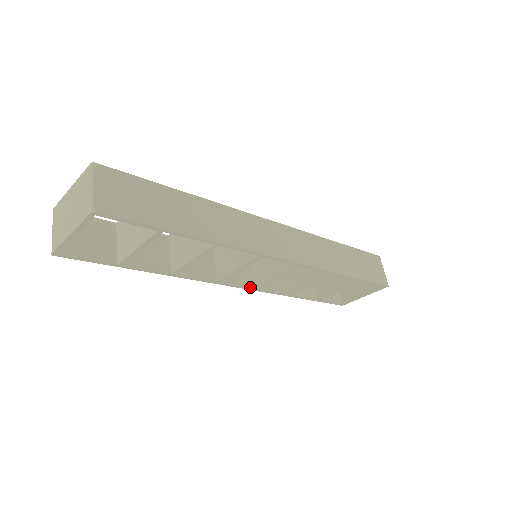
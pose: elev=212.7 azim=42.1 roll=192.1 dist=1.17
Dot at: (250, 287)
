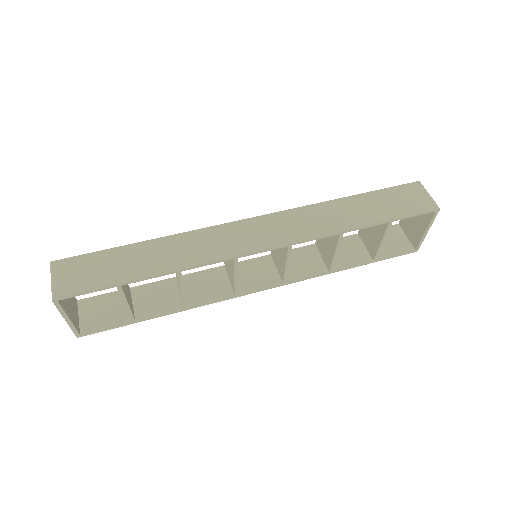
Dot at: (276, 284)
